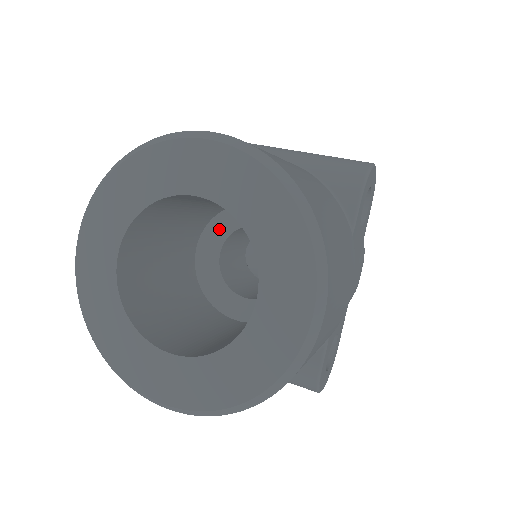
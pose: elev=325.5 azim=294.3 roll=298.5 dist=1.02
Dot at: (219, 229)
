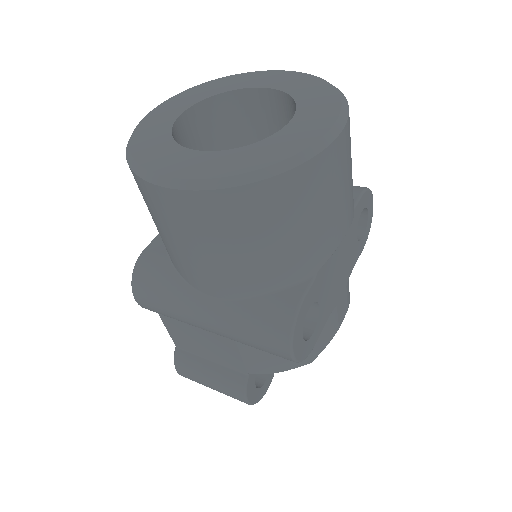
Dot at: occluded
